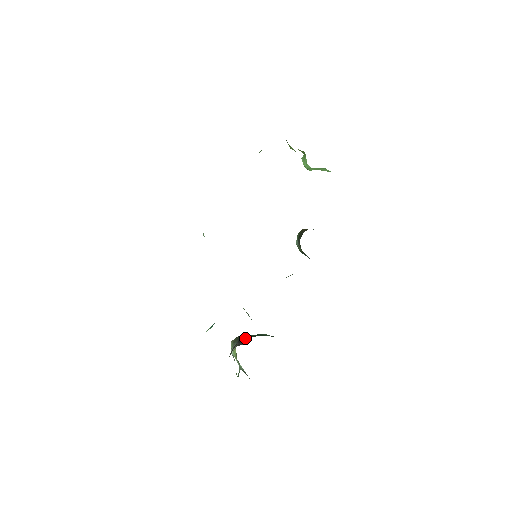
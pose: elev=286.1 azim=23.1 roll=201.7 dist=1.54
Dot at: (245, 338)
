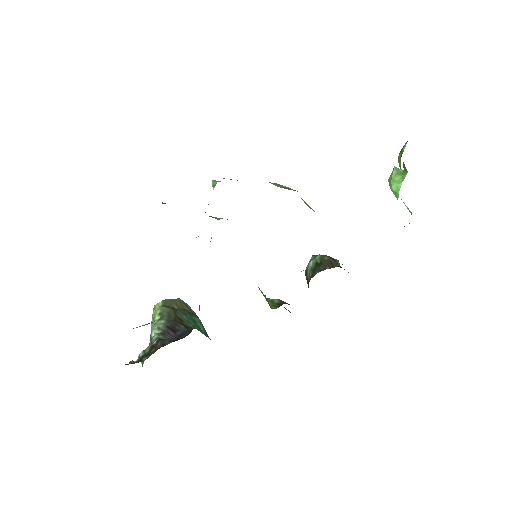
Dot at: (178, 327)
